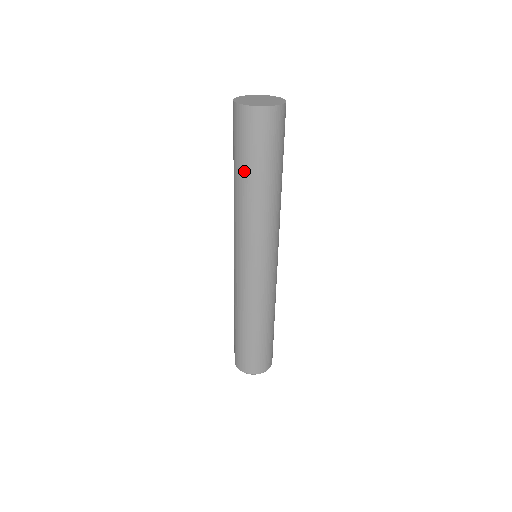
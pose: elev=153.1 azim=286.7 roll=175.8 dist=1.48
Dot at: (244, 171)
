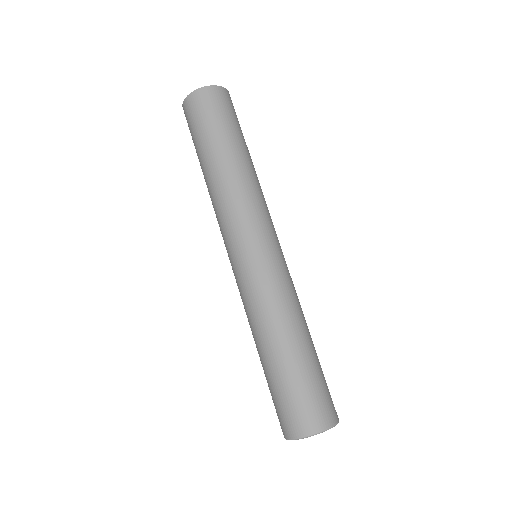
Dot at: (208, 149)
